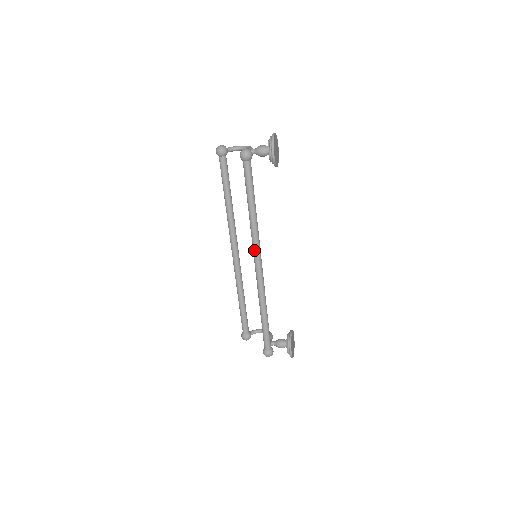
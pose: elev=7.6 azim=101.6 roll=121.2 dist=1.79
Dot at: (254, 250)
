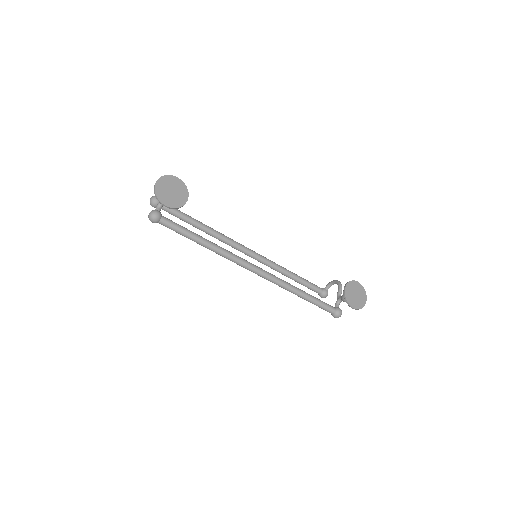
Dot at: occluded
